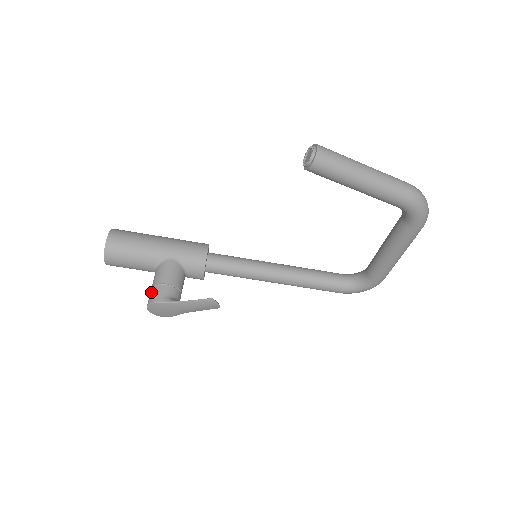
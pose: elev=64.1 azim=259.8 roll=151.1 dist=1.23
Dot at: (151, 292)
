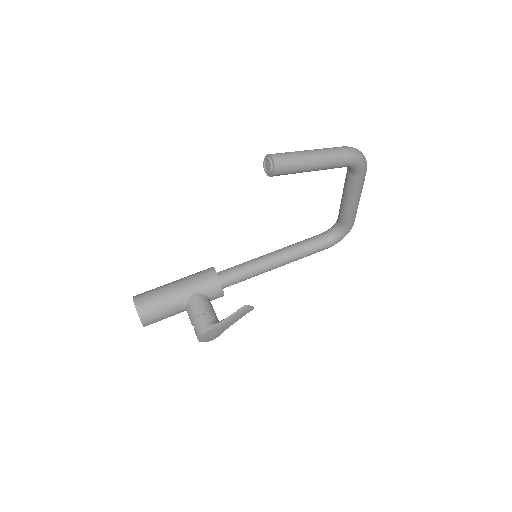
Dot at: (194, 327)
